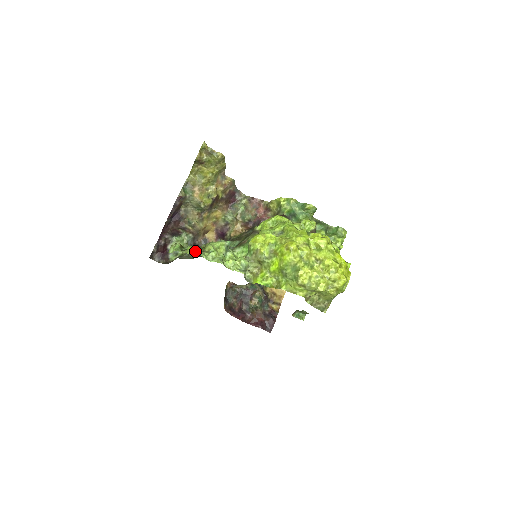
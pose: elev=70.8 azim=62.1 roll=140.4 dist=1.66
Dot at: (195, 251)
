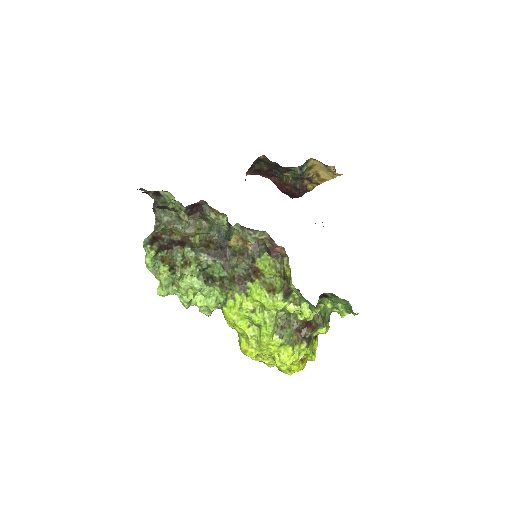
Dot at: (159, 295)
